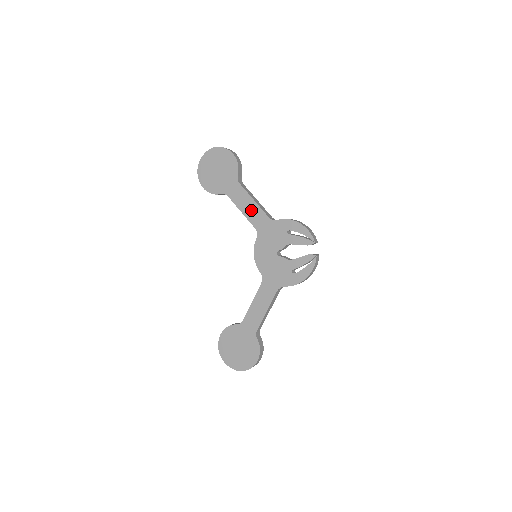
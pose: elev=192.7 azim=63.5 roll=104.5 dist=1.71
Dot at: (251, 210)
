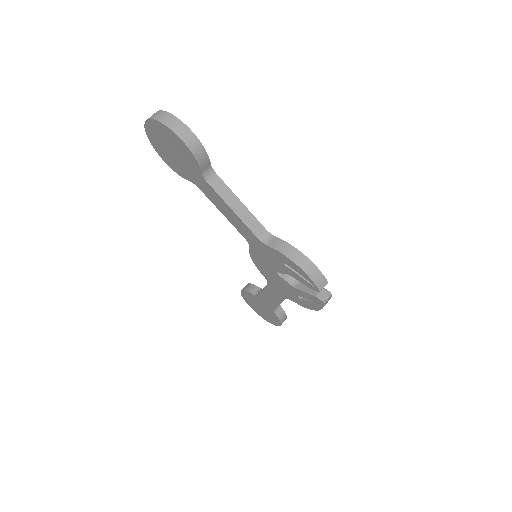
Dot at: (233, 219)
